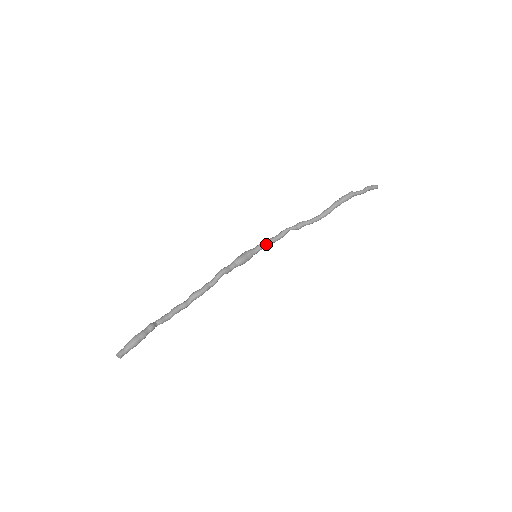
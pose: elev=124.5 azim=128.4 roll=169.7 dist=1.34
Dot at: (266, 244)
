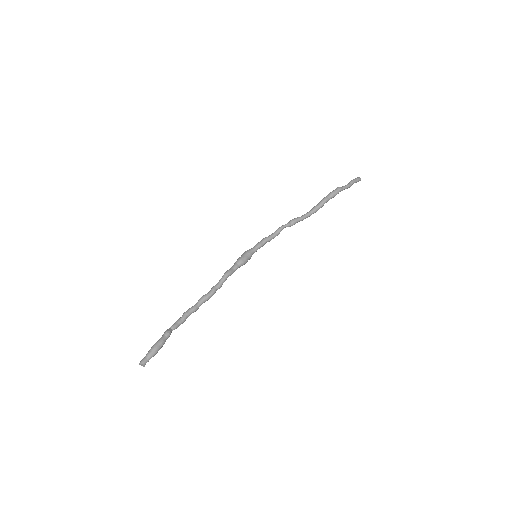
Dot at: (264, 243)
